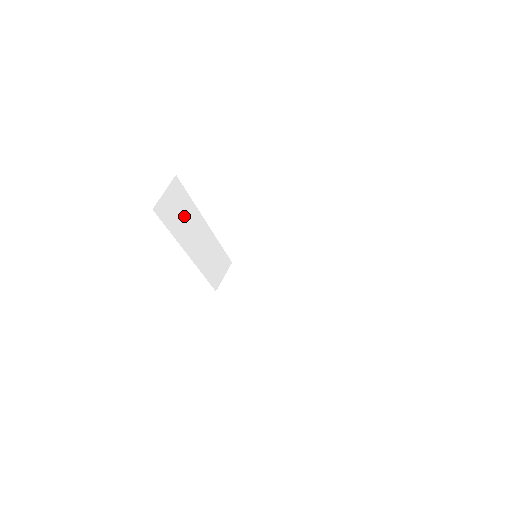
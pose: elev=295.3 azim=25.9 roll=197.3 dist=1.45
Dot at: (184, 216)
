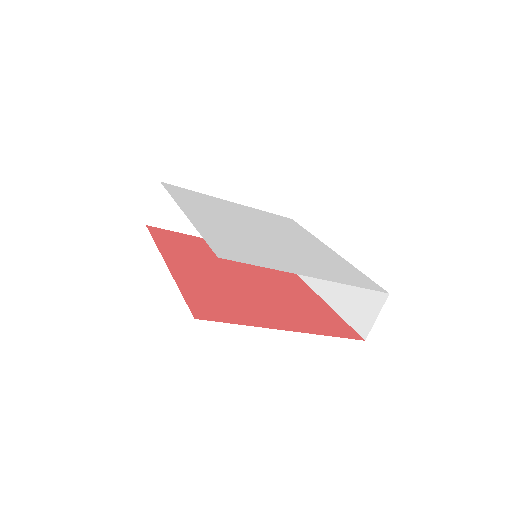
Dot at: occluded
